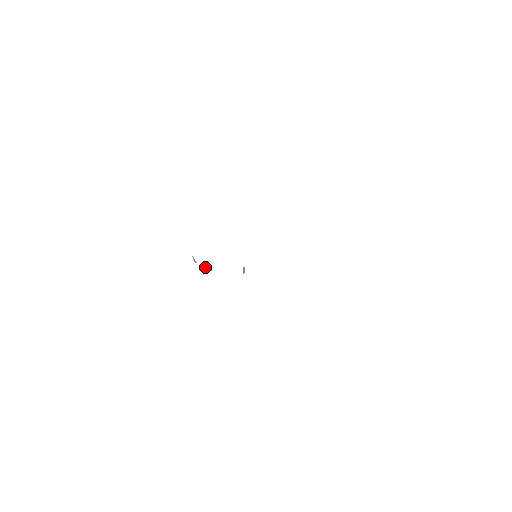
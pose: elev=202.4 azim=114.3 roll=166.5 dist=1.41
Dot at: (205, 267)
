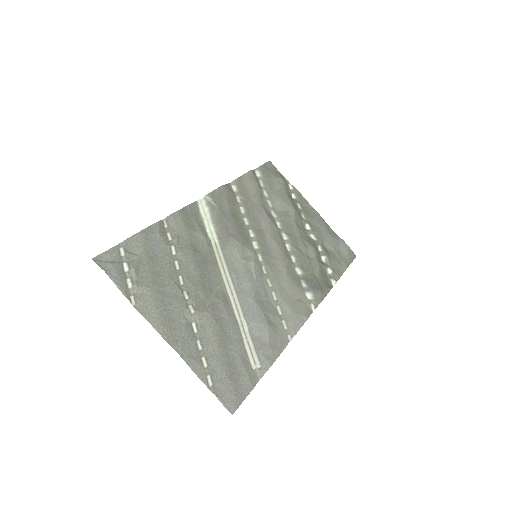
Dot at: (207, 248)
